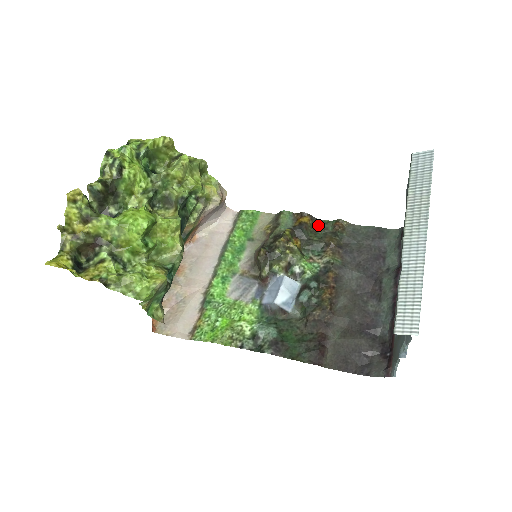
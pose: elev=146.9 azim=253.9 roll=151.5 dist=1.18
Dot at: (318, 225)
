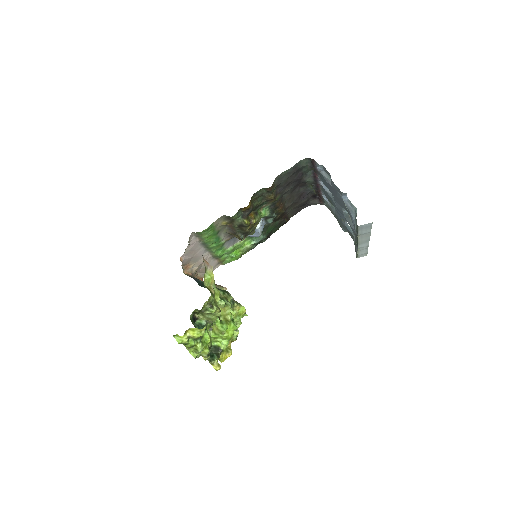
Dot at: (255, 197)
